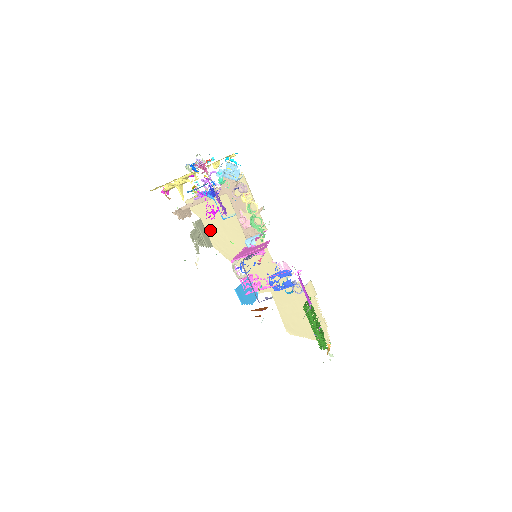
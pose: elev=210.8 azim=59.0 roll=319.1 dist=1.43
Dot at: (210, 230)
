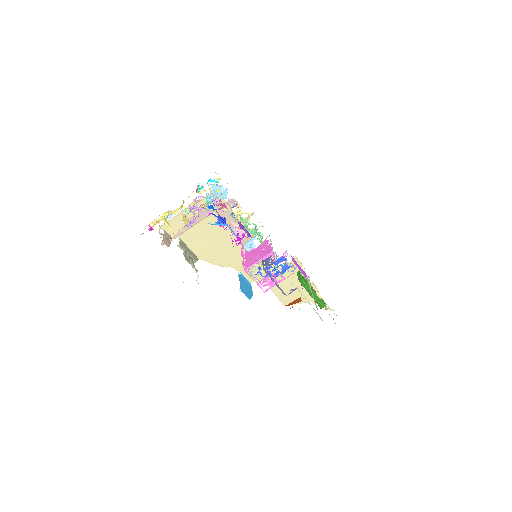
Dot at: (192, 245)
